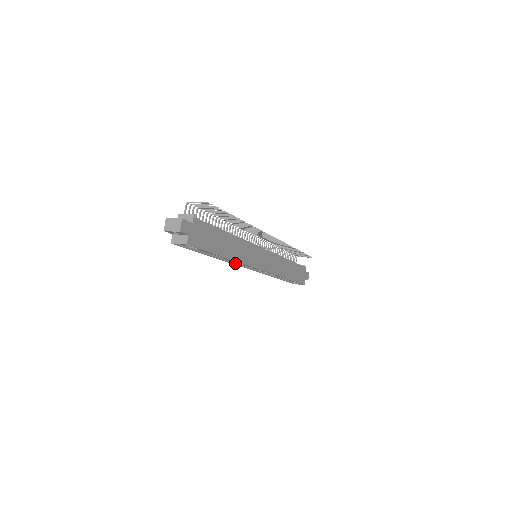
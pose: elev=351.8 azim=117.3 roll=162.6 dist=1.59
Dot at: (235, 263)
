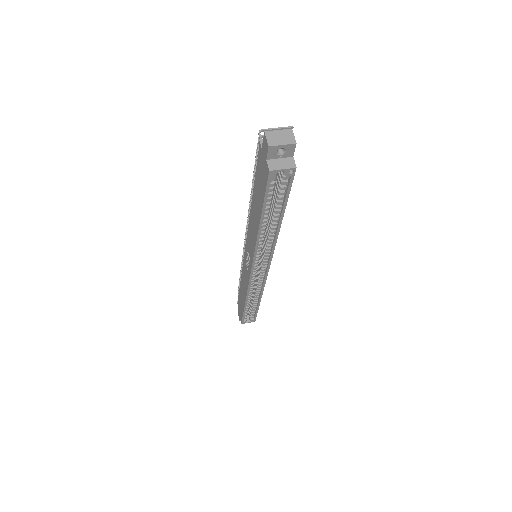
Dot at: (255, 254)
